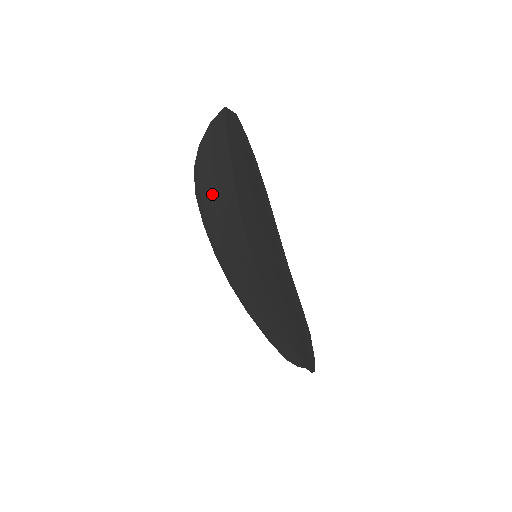
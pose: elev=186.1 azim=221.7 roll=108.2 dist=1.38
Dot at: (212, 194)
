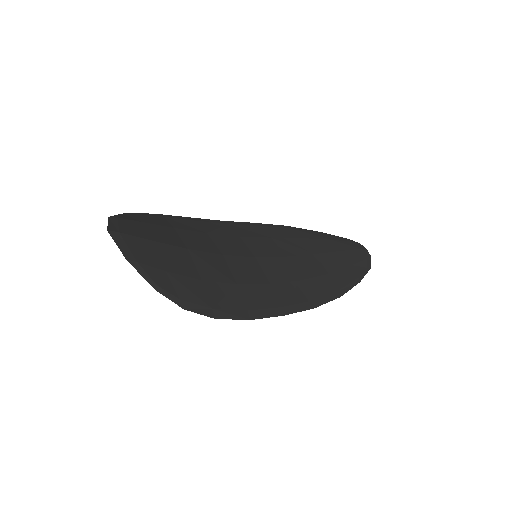
Dot at: occluded
